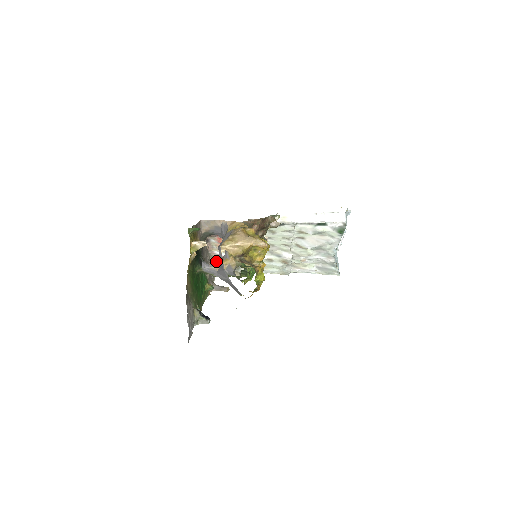
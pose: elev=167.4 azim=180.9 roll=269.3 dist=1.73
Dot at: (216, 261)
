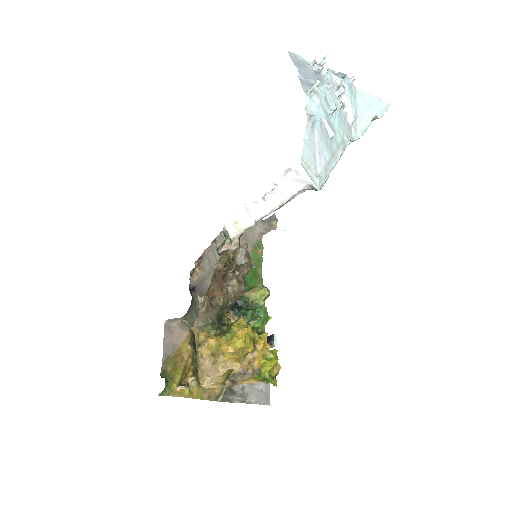
Dot at: occluded
